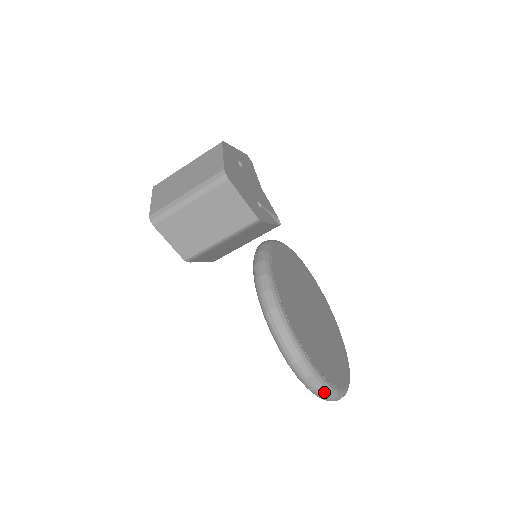
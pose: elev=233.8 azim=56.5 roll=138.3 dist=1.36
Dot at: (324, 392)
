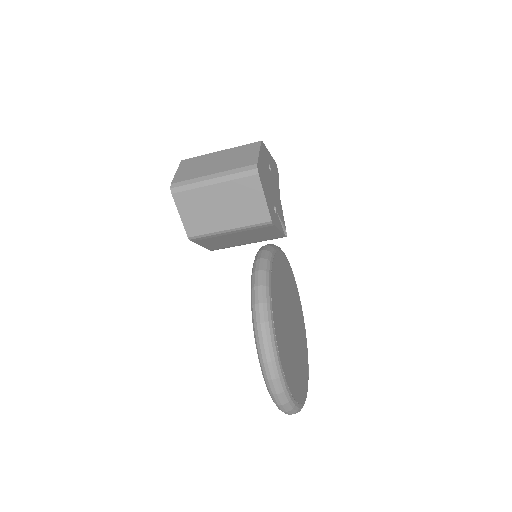
Dot at: (283, 400)
